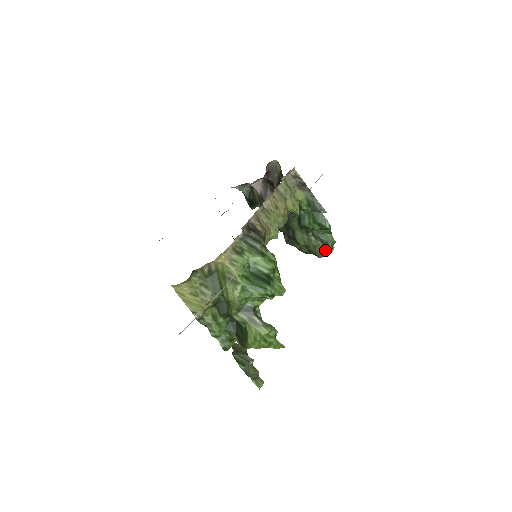
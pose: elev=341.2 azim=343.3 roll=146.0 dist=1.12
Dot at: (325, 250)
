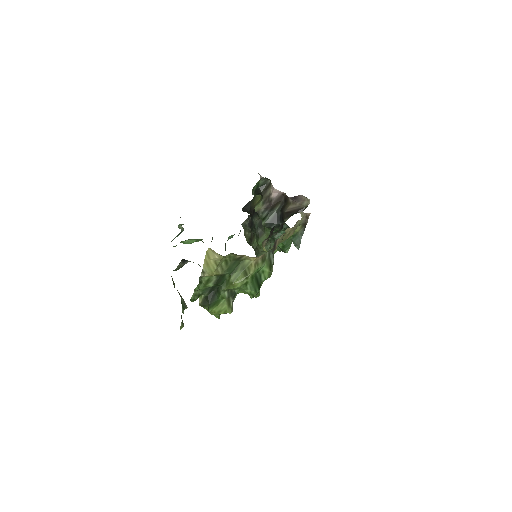
Dot at: occluded
